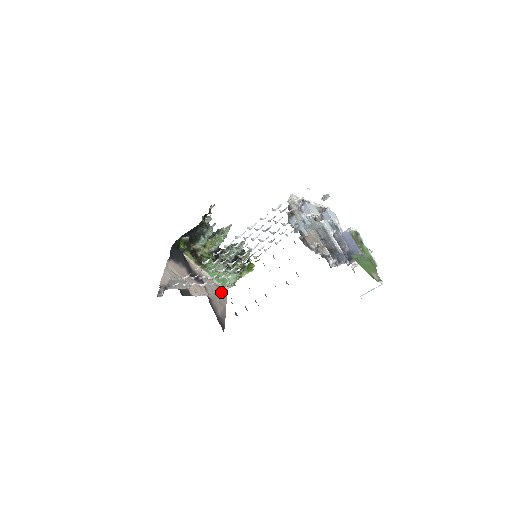
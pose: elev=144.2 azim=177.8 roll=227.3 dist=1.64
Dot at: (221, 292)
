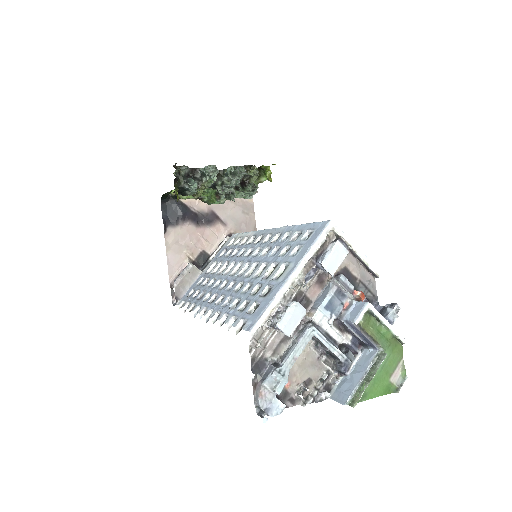
Dot at: (244, 206)
